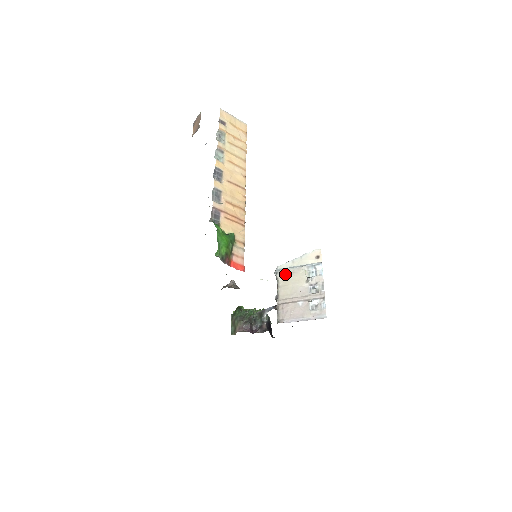
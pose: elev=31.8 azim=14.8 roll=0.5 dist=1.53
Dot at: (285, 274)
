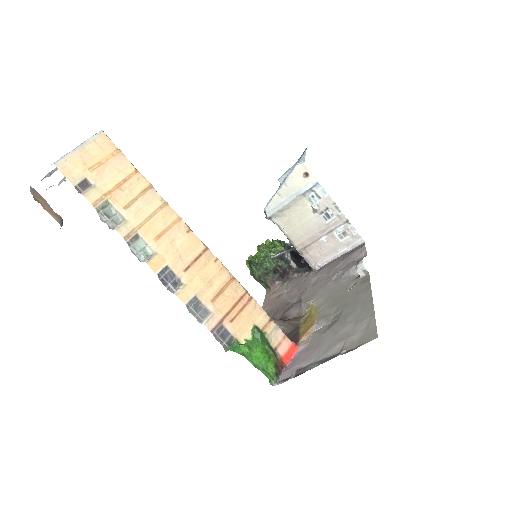
Dot at: (281, 215)
